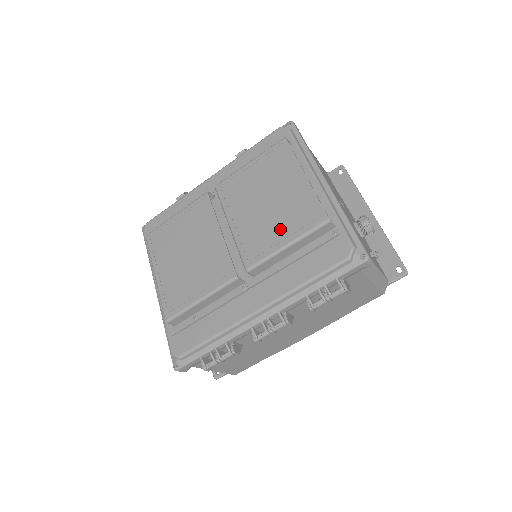
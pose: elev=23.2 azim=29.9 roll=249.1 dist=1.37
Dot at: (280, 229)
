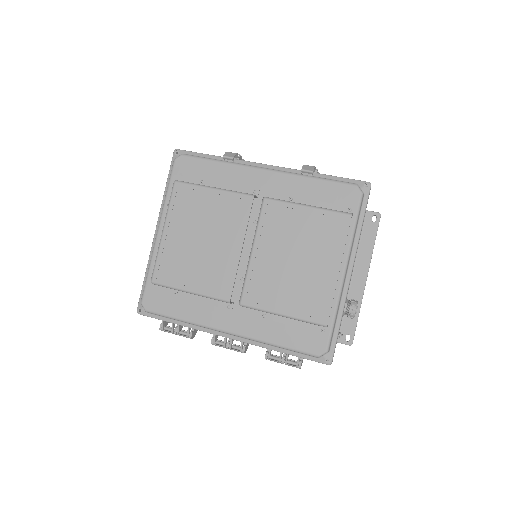
Dot at: (288, 297)
